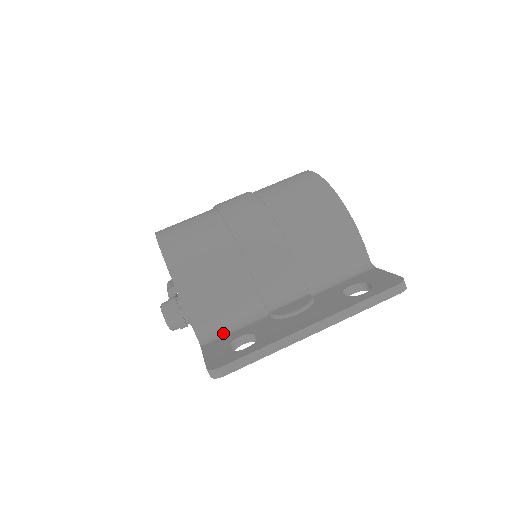
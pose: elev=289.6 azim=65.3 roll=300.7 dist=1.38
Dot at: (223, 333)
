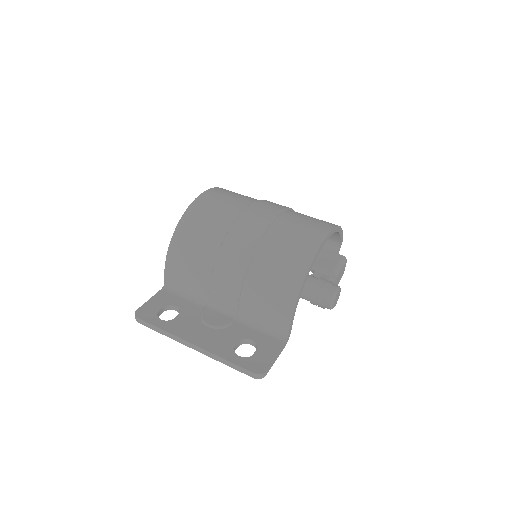
Dot at: (177, 293)
